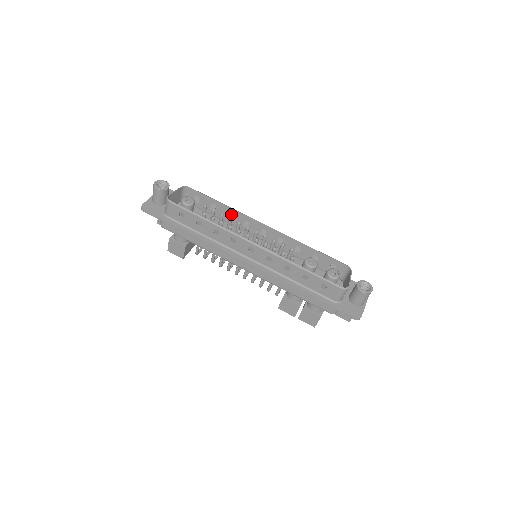
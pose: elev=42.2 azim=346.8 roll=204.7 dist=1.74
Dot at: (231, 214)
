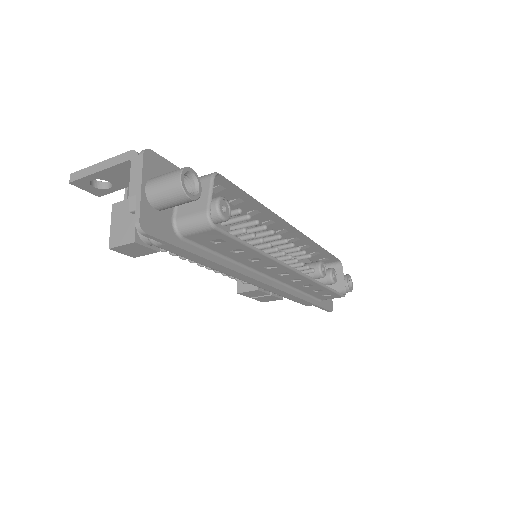
Dot at: (258, 212)
